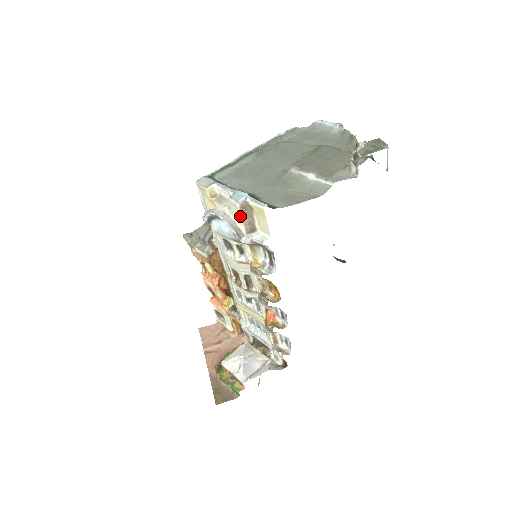
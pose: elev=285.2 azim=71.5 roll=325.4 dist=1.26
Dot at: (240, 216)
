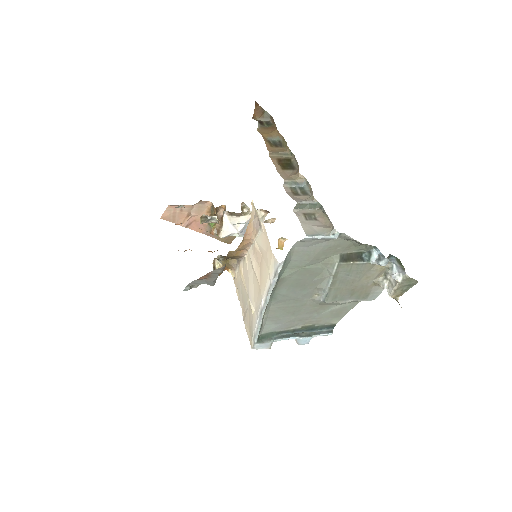
Dot at: occluded
